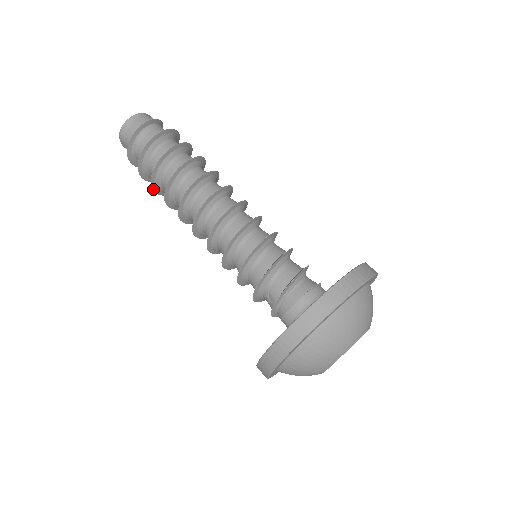
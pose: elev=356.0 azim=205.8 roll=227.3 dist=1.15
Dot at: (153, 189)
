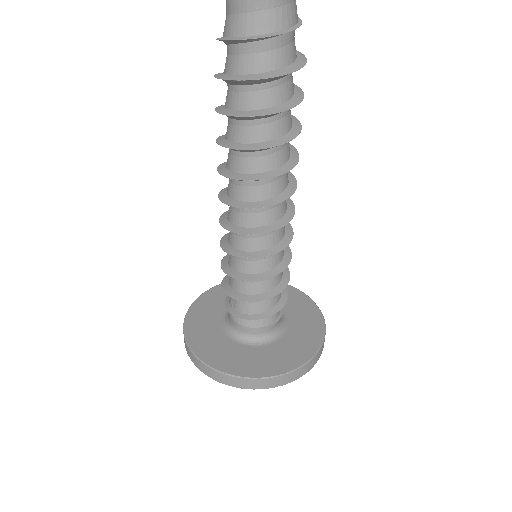
Dot at: (216, 109)
